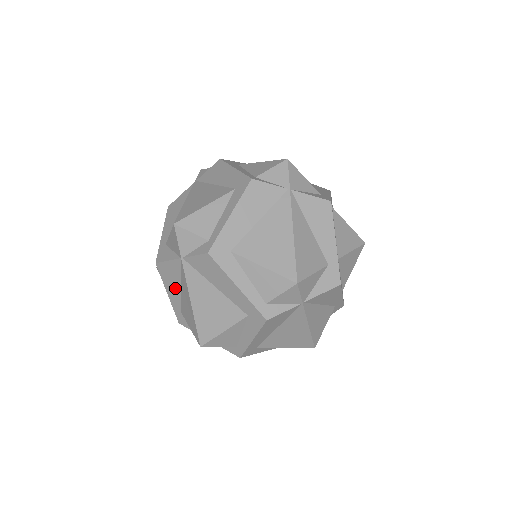
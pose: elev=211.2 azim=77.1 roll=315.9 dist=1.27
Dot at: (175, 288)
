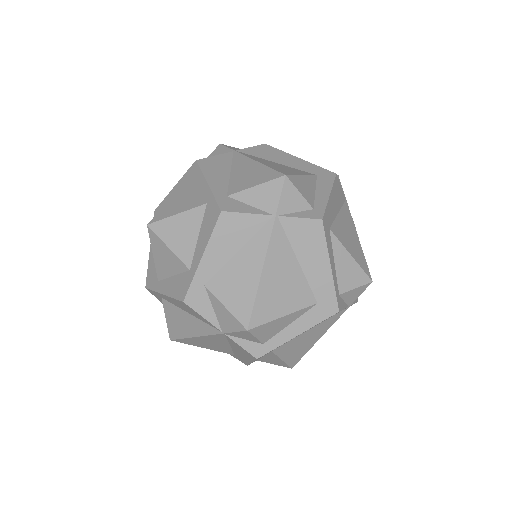
Dot at: (226, 251)
